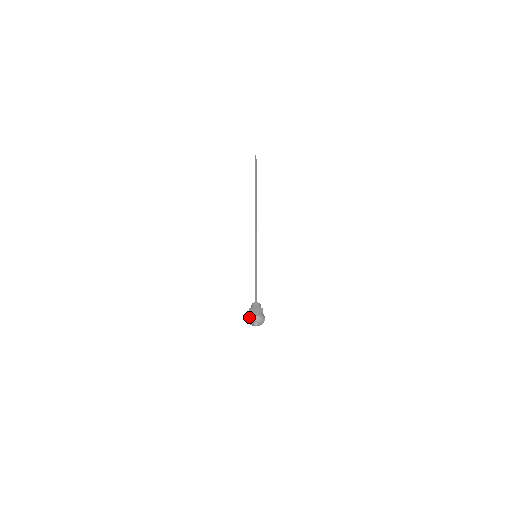
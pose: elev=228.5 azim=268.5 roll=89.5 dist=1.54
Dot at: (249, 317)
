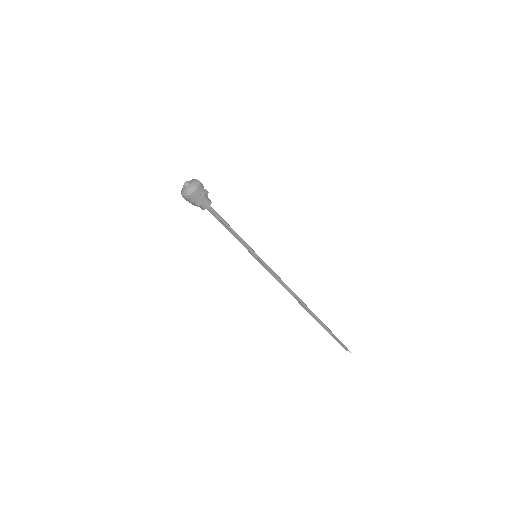
Dot at: occluded
